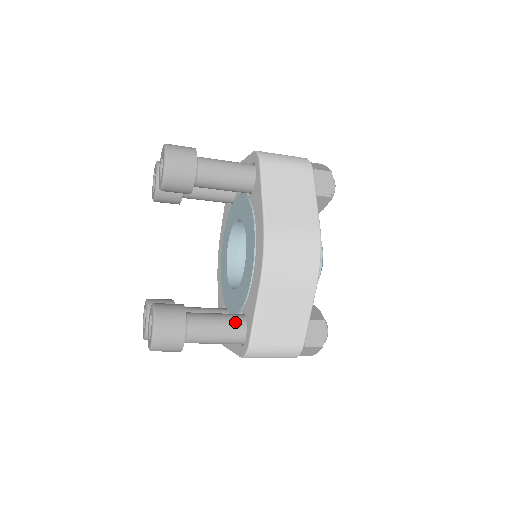
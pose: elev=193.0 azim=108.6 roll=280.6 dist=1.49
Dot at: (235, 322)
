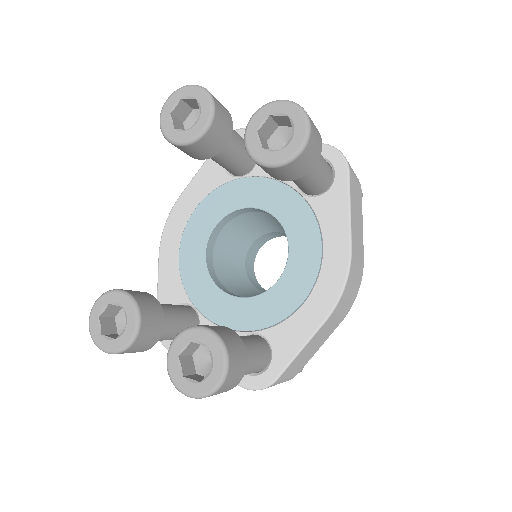
Dot at: (264, 351)
